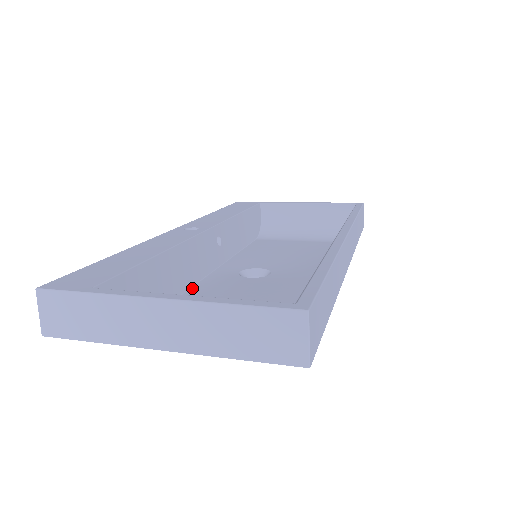
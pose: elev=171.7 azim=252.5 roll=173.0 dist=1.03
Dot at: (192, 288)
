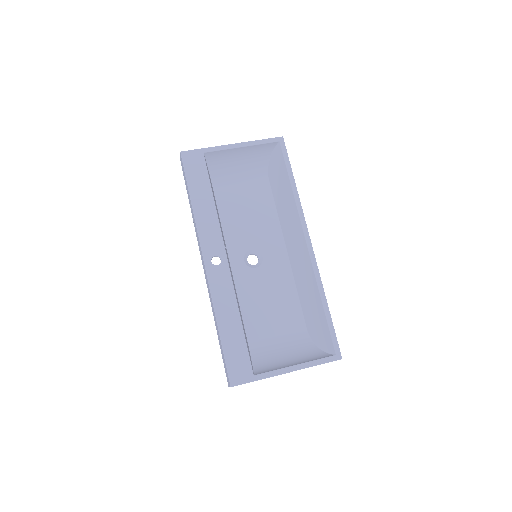
Dot at: (239, 299)
